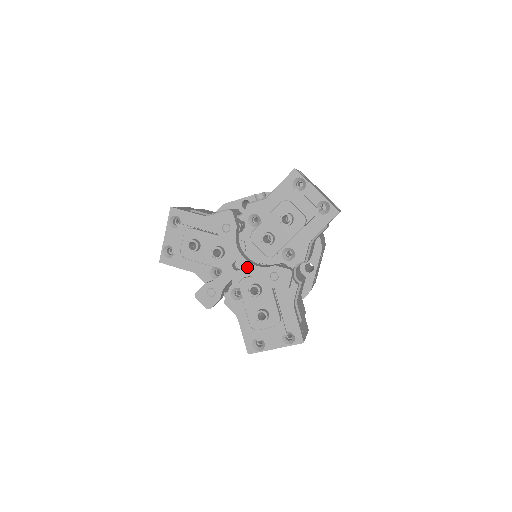
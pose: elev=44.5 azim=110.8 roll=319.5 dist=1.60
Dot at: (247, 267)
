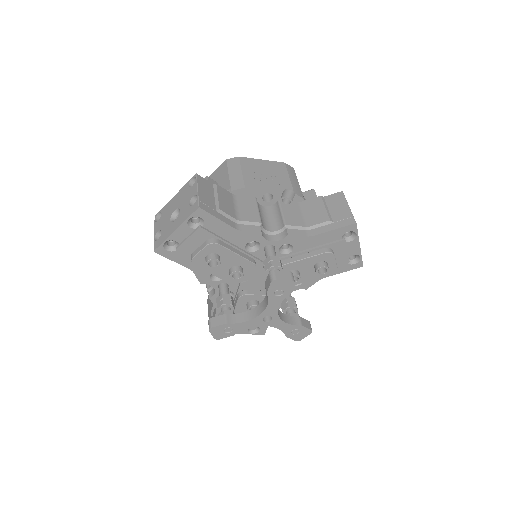
Dot at: (277, 322)
